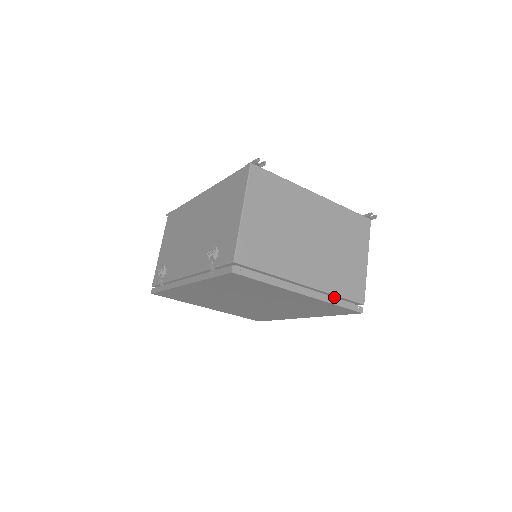
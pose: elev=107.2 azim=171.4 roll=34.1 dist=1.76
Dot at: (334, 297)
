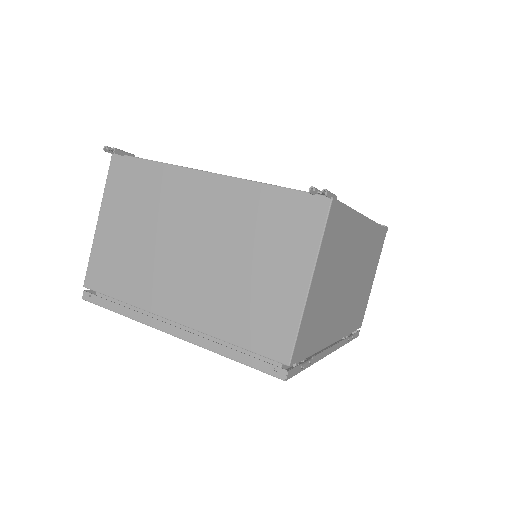
Dot at: occluded
